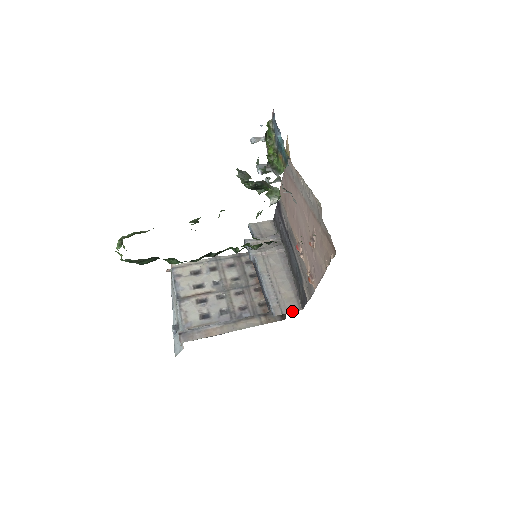
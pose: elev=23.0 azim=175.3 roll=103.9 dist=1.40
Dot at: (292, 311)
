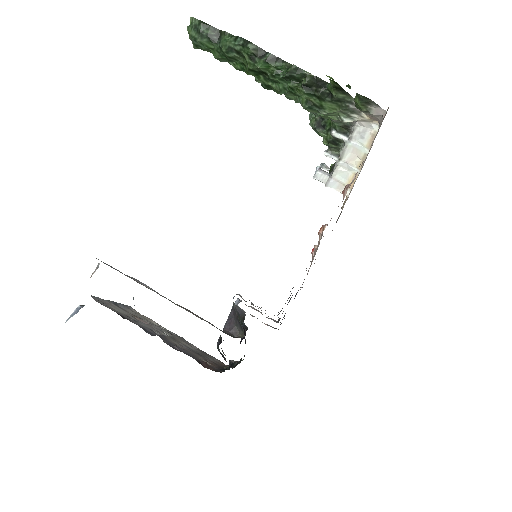
Dot at: occluded
